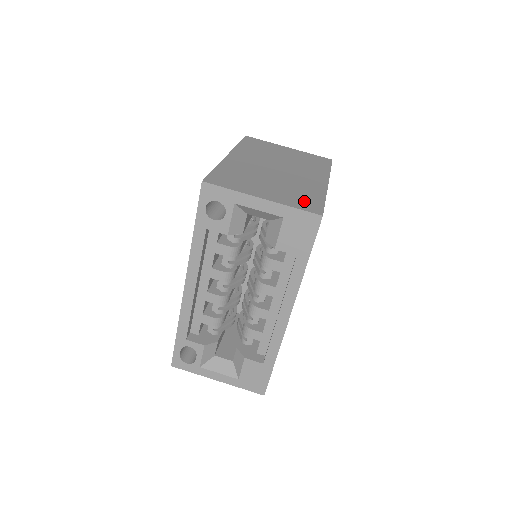
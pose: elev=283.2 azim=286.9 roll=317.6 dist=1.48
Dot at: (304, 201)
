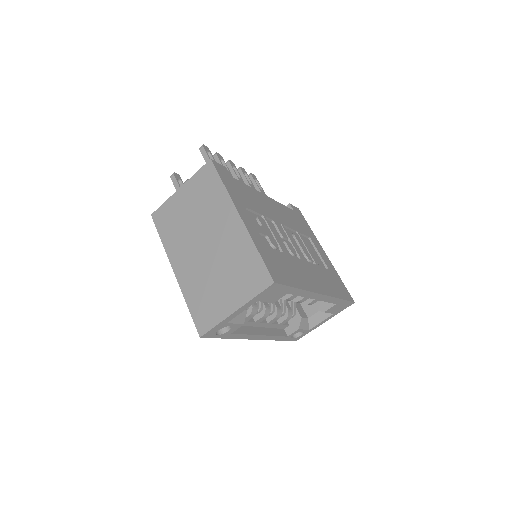
Dot at: (252, 277)
